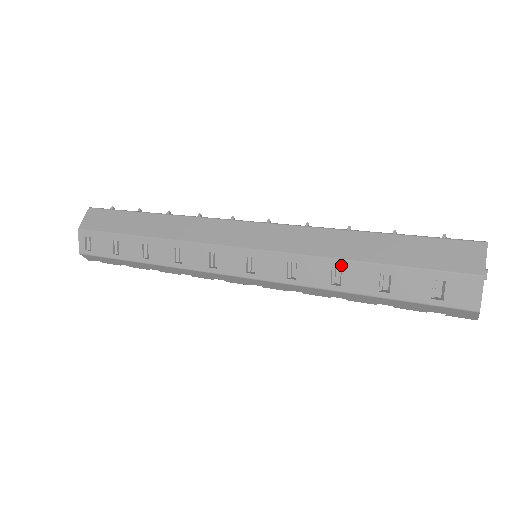
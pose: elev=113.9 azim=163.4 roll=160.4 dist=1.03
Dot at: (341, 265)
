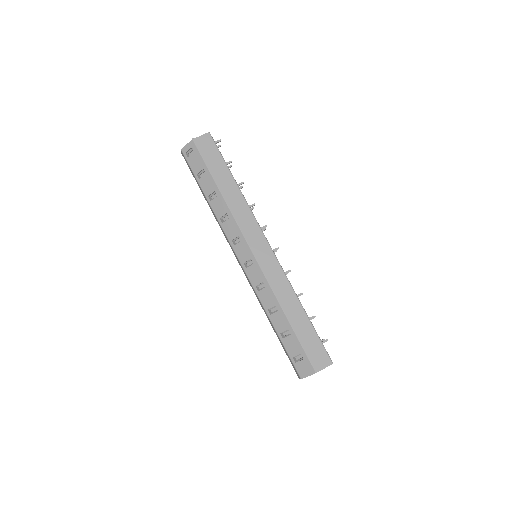
Dot at: (279, 310)
